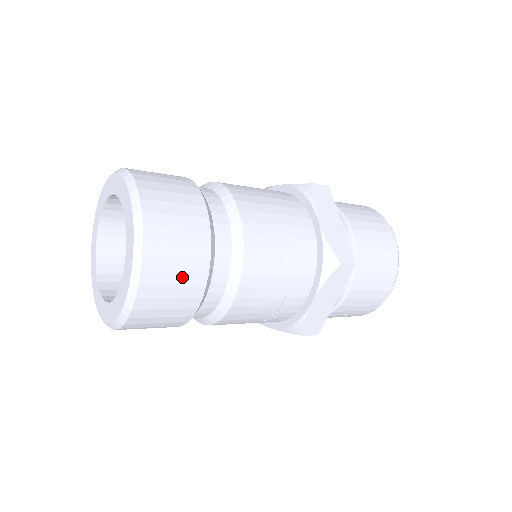
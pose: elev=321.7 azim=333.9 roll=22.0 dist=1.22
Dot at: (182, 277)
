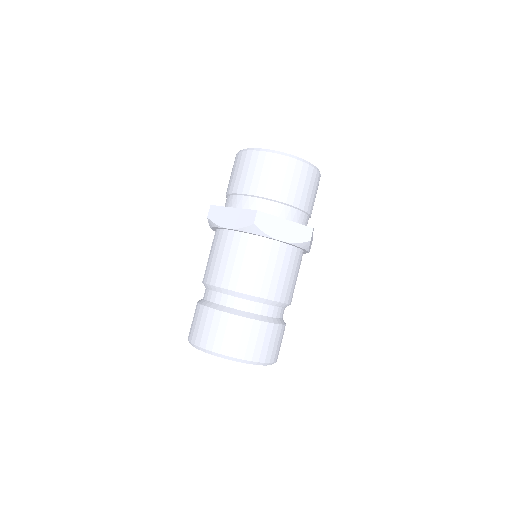
Dot at: (279, 340)
